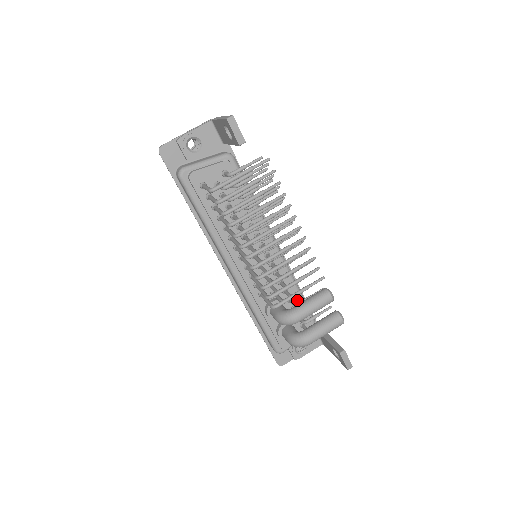
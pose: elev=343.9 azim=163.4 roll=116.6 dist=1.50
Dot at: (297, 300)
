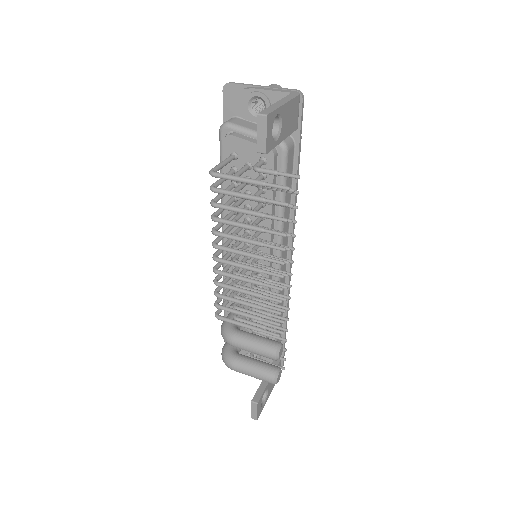
Dot at: occluded
